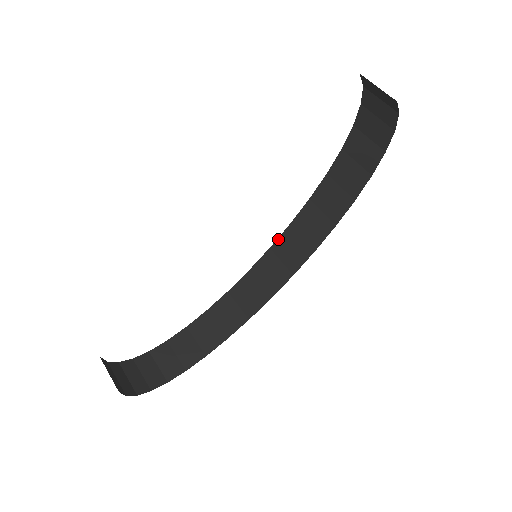
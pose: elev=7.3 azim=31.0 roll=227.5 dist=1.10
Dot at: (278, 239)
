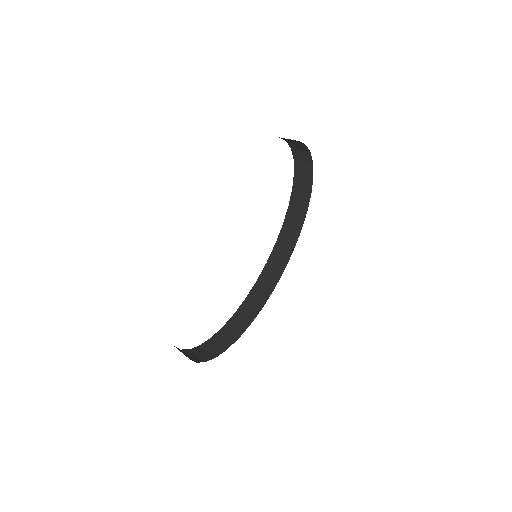
Dot at: (270, 255)
